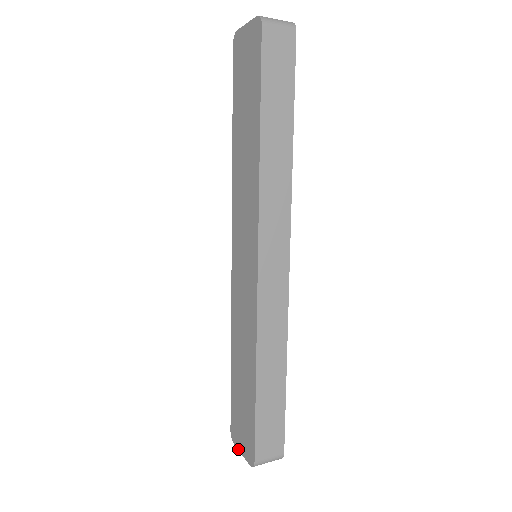
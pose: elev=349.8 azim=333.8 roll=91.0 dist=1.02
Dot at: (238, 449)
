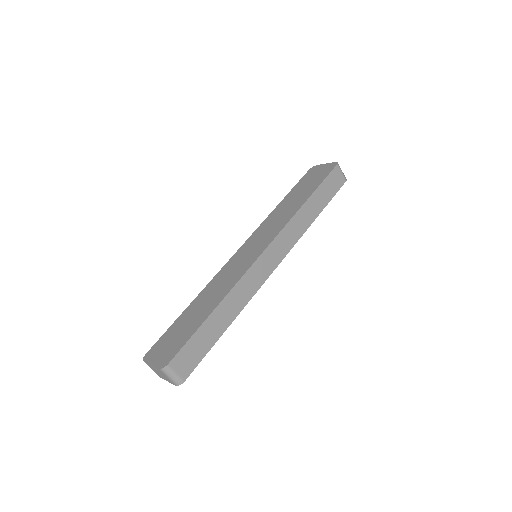
Dot at: (149, 362)
